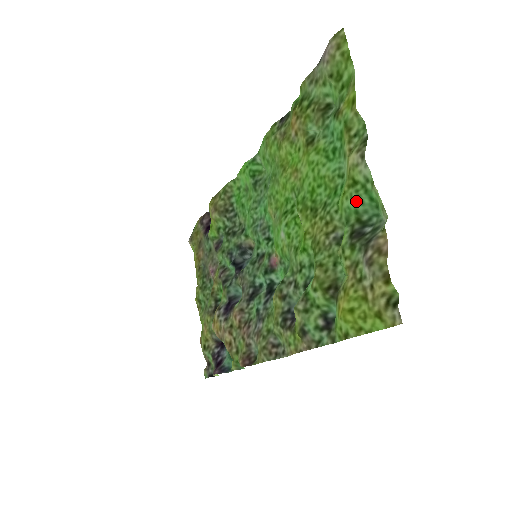
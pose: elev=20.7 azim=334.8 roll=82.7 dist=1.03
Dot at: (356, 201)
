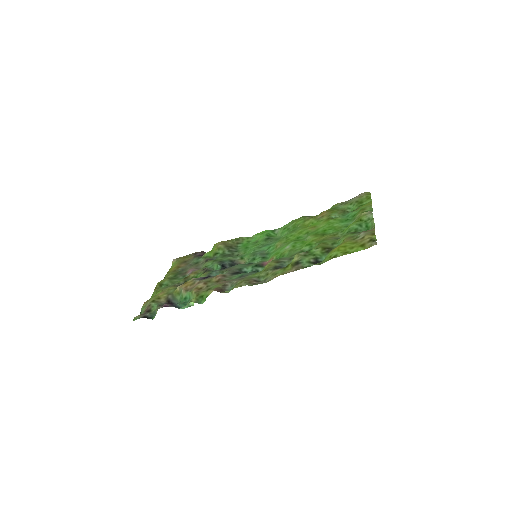
Dot at: (359, 225)
